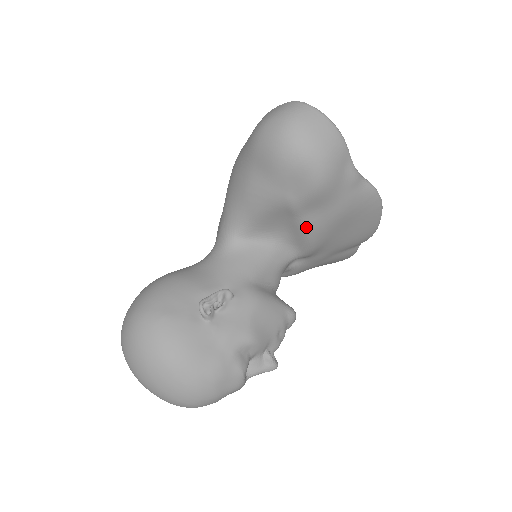
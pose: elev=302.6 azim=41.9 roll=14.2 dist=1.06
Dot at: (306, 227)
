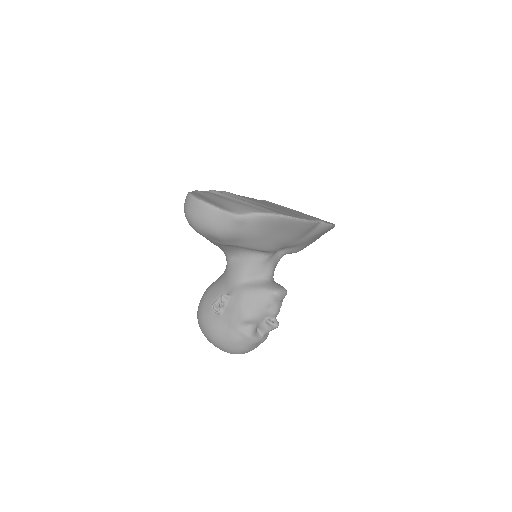
Dot at: (246, 247)
